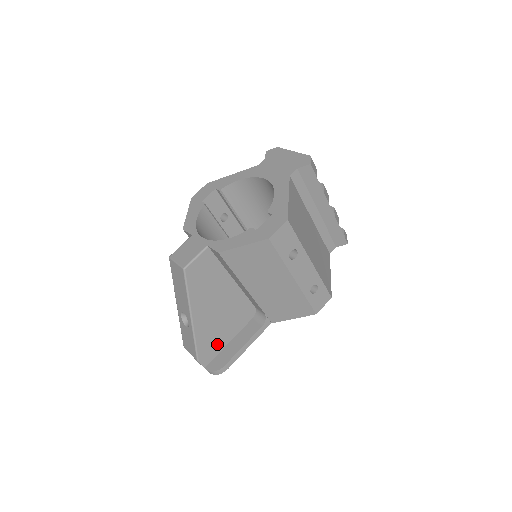
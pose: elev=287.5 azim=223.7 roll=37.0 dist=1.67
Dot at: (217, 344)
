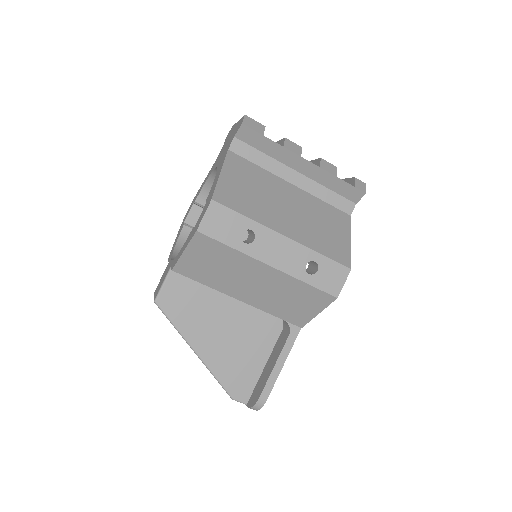
Dot at: (248, 373)
